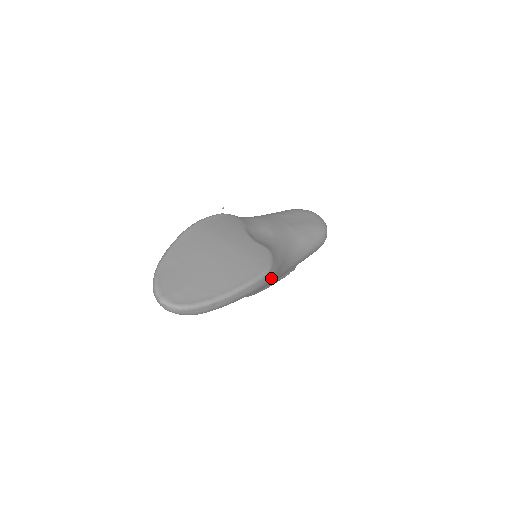
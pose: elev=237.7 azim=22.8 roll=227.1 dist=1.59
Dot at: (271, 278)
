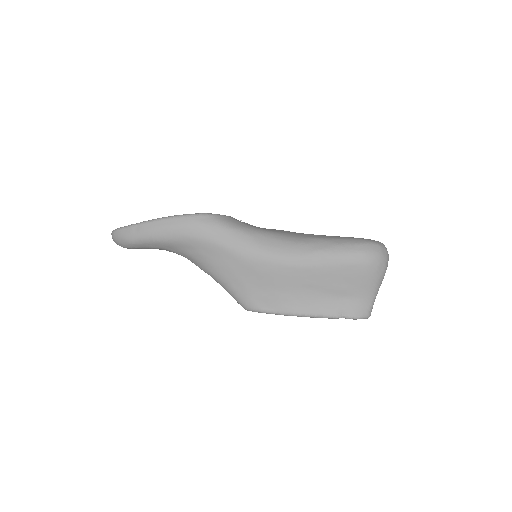
Dot at: (210, 229)
